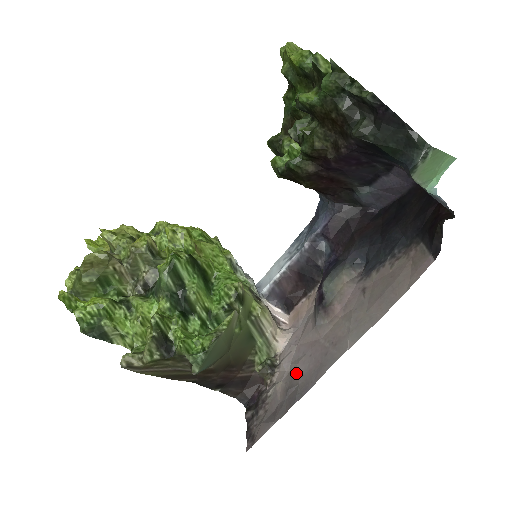
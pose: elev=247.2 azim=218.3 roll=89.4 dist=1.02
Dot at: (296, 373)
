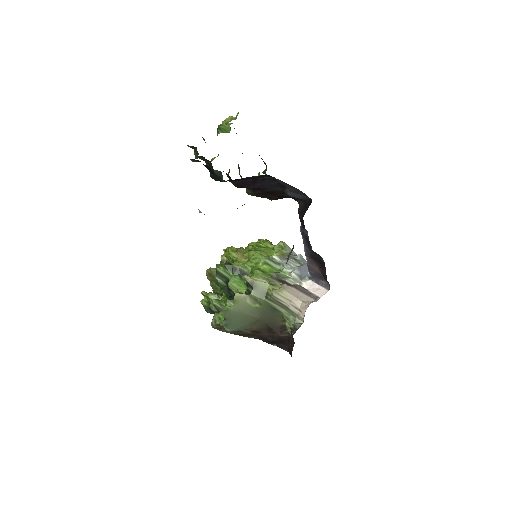
Dot at: occluded
